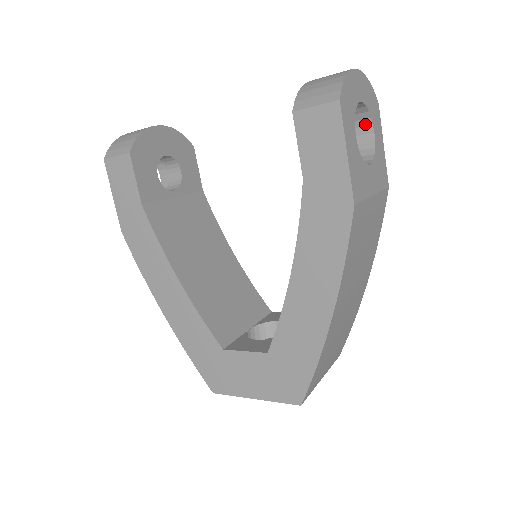
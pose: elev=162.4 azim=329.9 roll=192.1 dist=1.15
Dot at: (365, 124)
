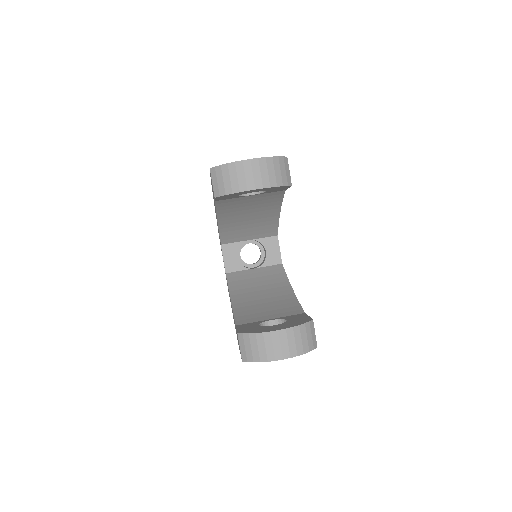
Dot at: occluded
